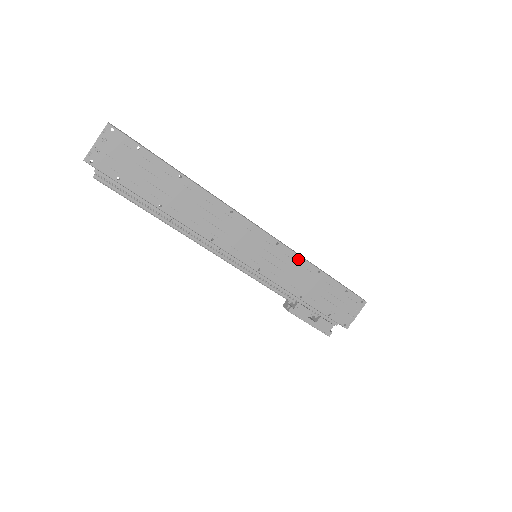
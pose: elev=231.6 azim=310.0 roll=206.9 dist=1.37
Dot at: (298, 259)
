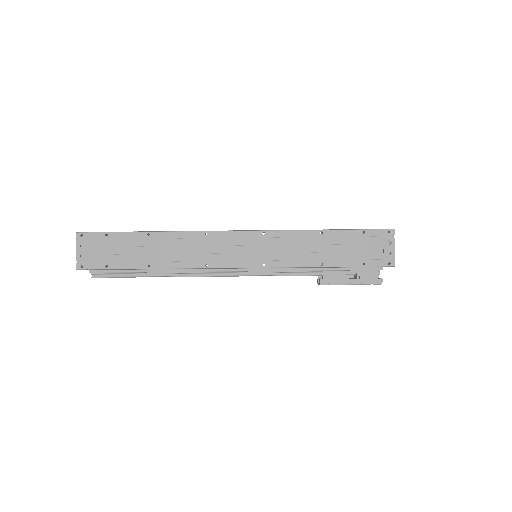
Dot at: (293, 234)
